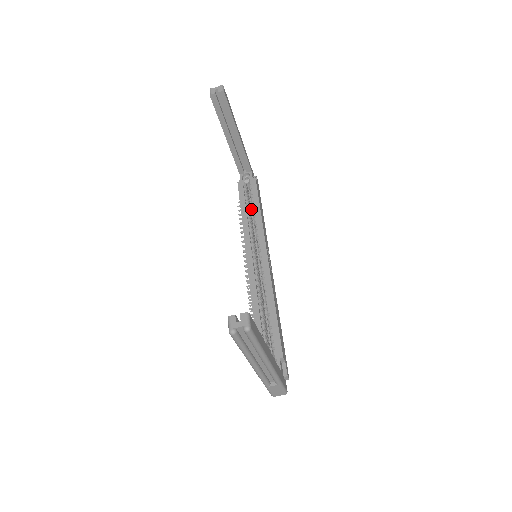
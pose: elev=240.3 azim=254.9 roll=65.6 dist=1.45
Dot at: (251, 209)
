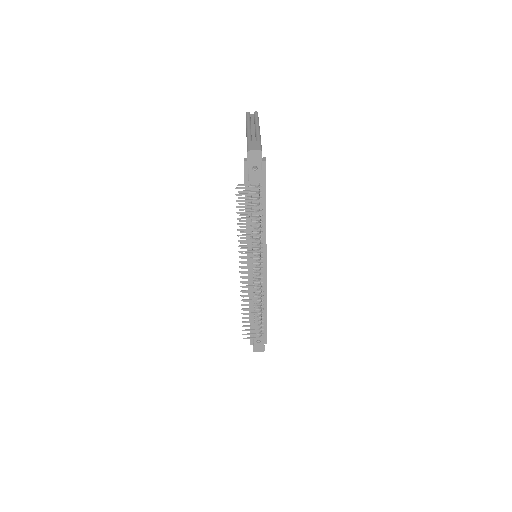
Dot at: occluded
